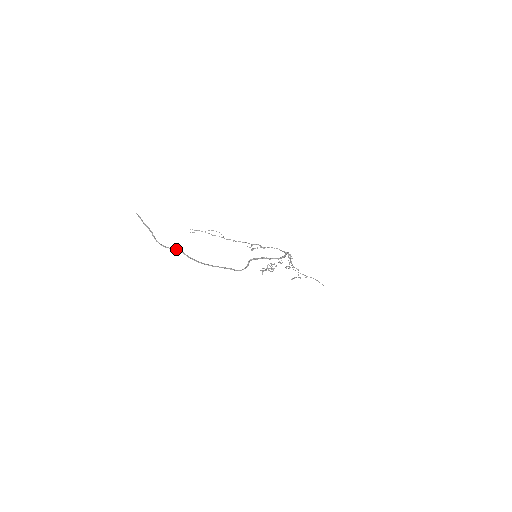
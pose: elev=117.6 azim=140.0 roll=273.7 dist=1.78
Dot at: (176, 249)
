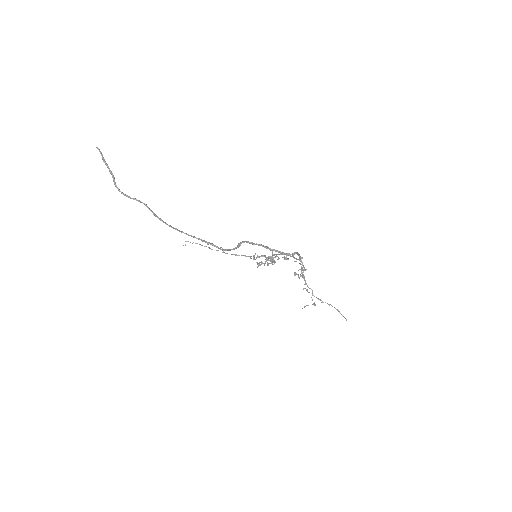
Dot at: (140, 201)
